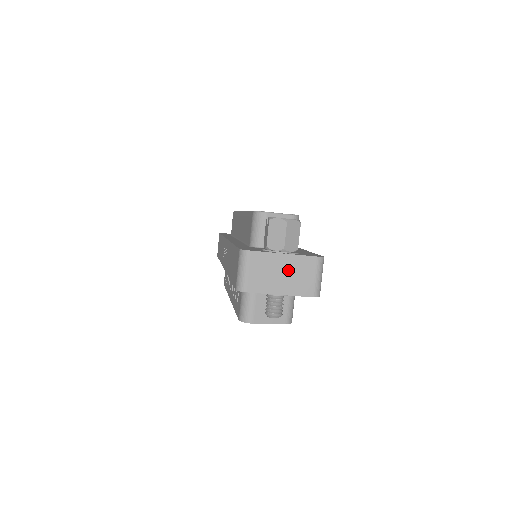
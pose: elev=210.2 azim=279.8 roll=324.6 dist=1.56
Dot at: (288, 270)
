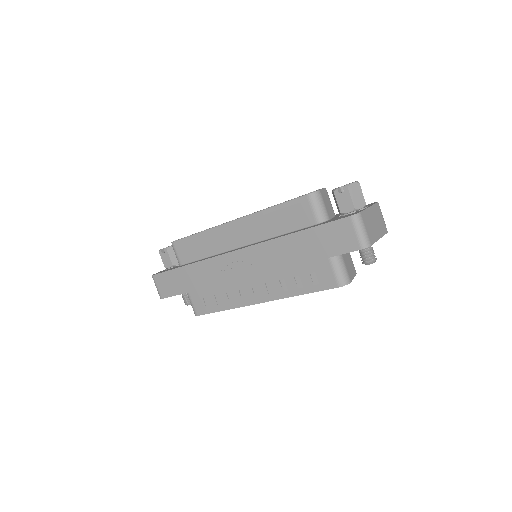
Dot at: (375, 218)
